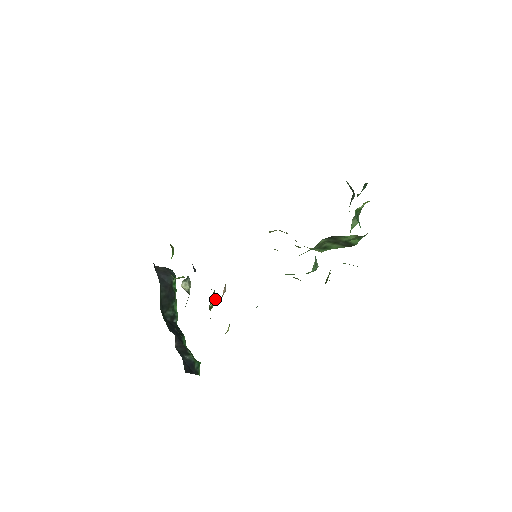
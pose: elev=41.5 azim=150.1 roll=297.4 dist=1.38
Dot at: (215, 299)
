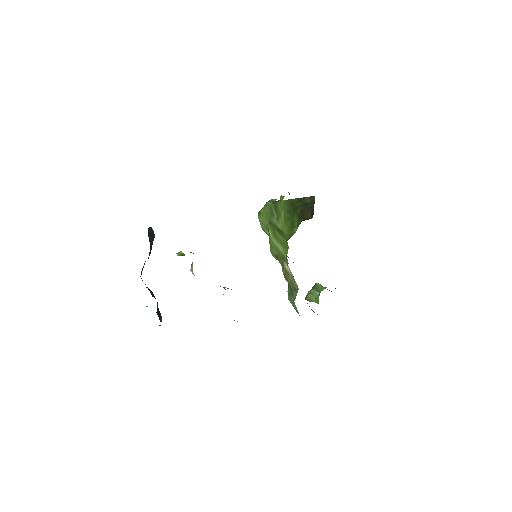
Dot at: occluded
